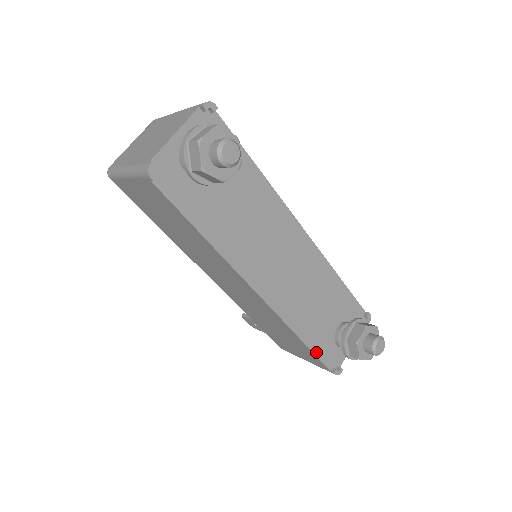
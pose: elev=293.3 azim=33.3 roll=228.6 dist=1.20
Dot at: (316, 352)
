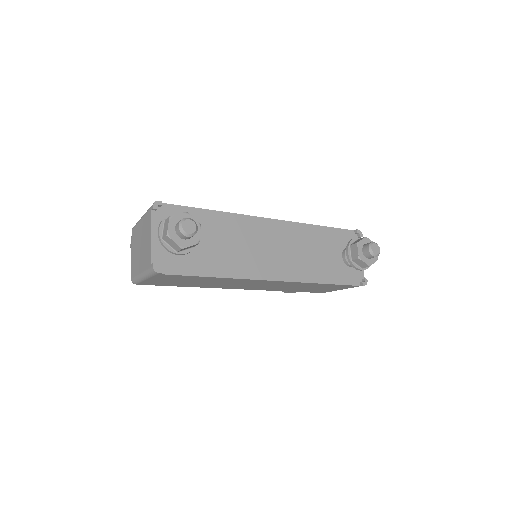
Dot at: (340, 283)
